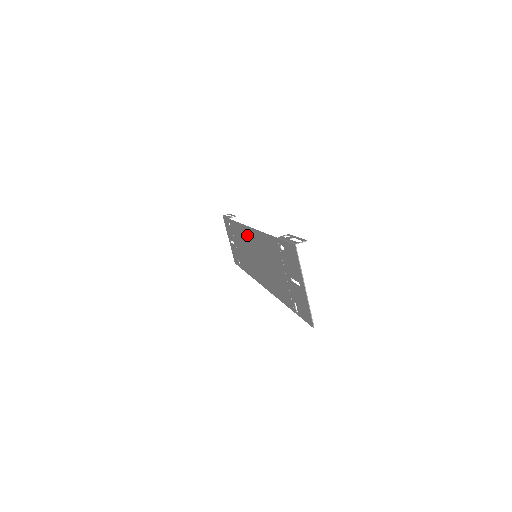
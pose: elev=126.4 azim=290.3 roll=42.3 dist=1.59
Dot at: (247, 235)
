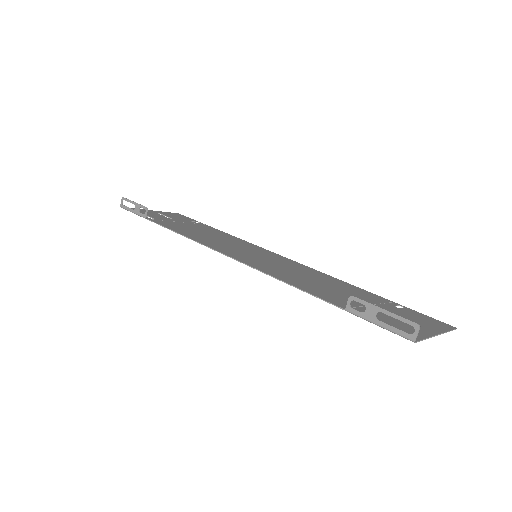
Dot at: (222, 250)
